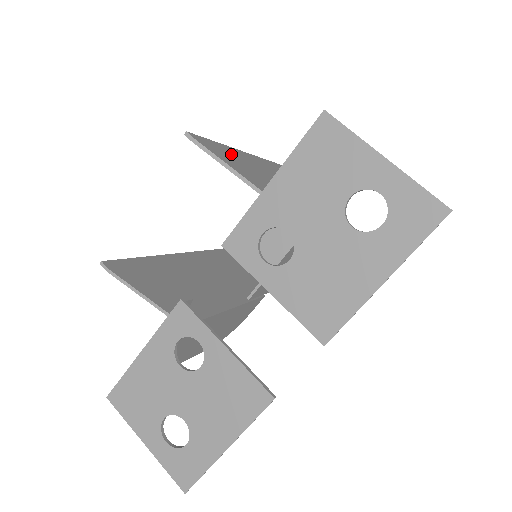
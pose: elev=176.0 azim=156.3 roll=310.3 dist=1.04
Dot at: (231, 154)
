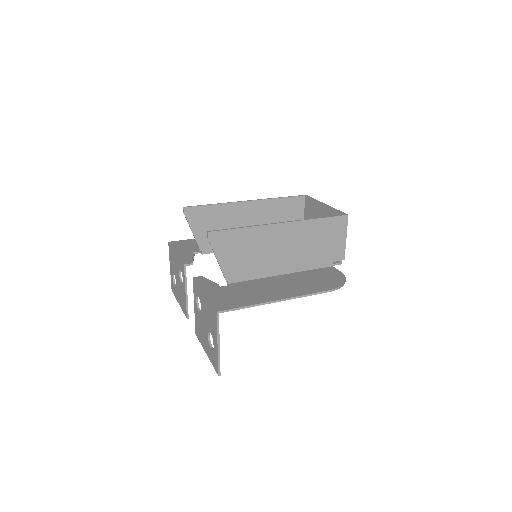
Dot at: (242, 239)
